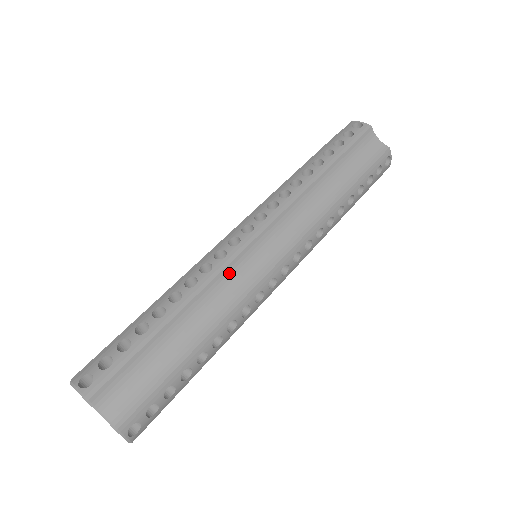
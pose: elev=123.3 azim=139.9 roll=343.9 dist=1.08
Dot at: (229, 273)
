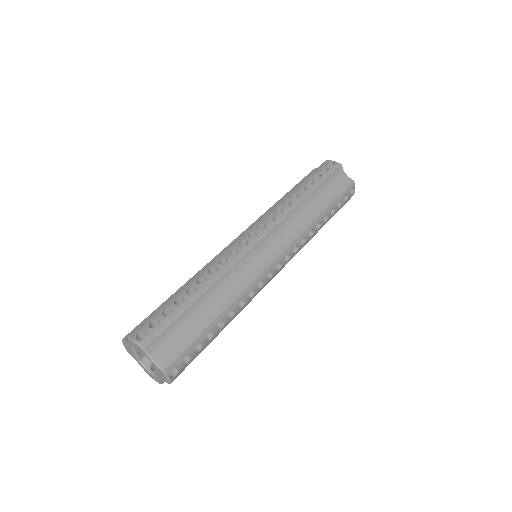
Dot at: (240, 266)
